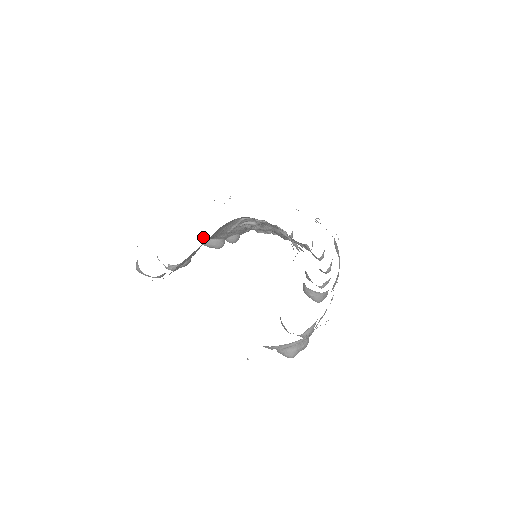
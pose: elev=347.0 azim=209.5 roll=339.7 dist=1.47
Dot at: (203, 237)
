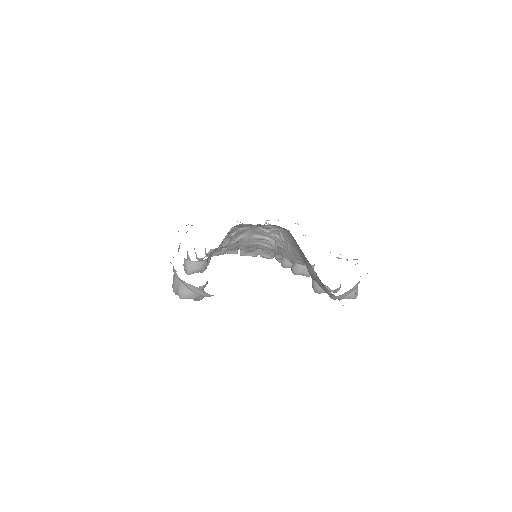
Dot at: (190, 264)
